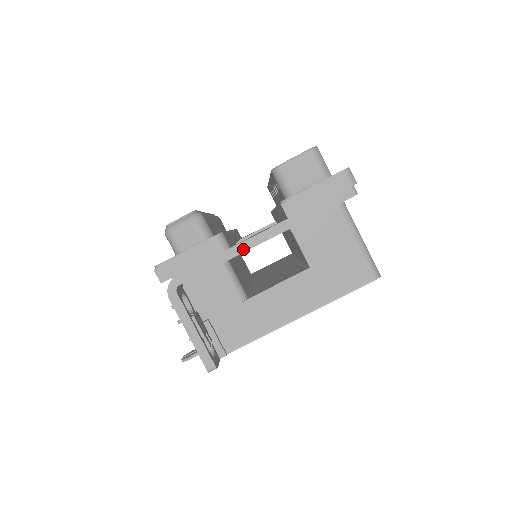
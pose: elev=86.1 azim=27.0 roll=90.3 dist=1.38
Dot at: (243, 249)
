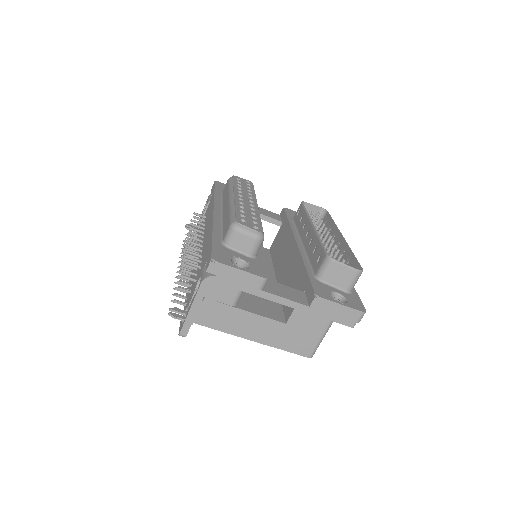
Dot at: (270, 298)
